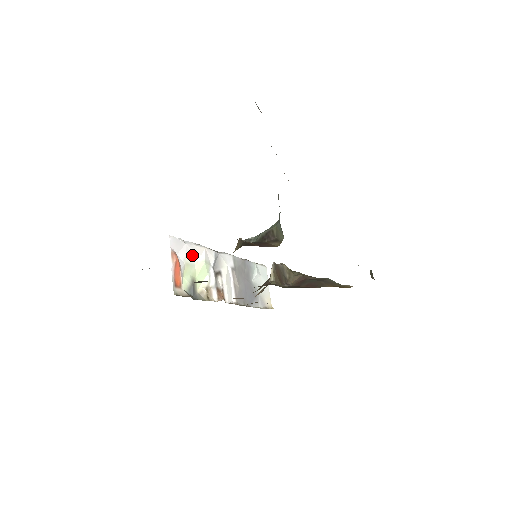
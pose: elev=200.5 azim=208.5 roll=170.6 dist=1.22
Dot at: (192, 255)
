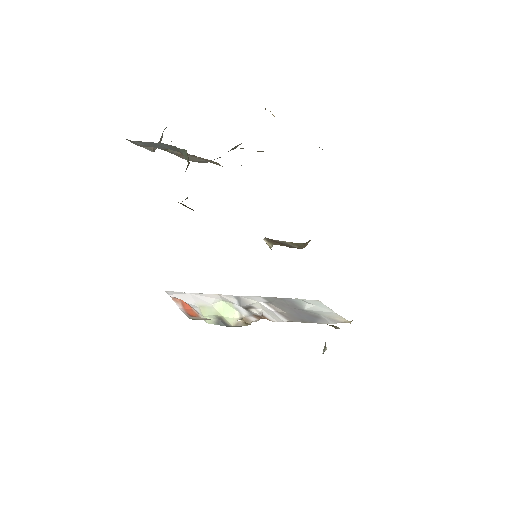
Dot at: (204, 300)
